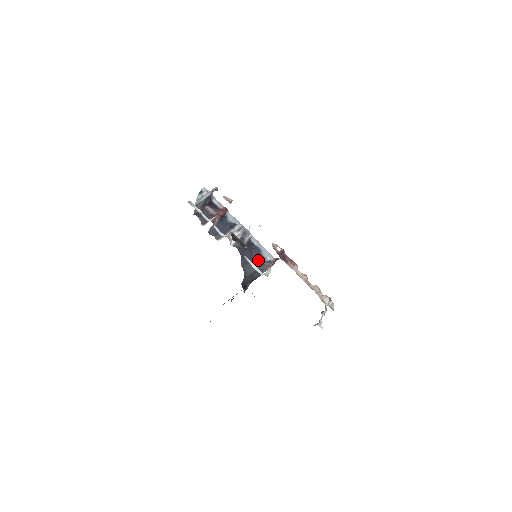
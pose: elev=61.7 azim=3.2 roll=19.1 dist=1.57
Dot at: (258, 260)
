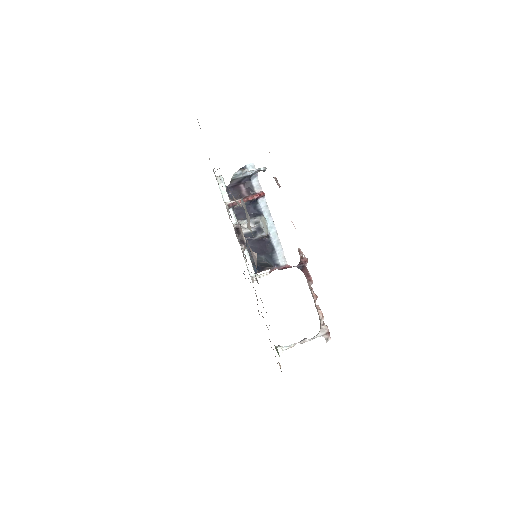
Dot at: (269, 257)
